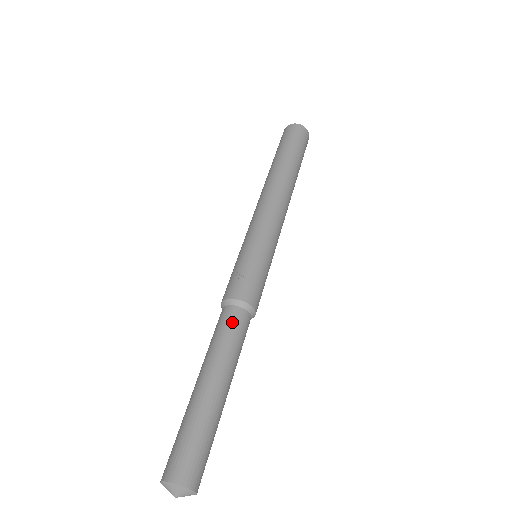
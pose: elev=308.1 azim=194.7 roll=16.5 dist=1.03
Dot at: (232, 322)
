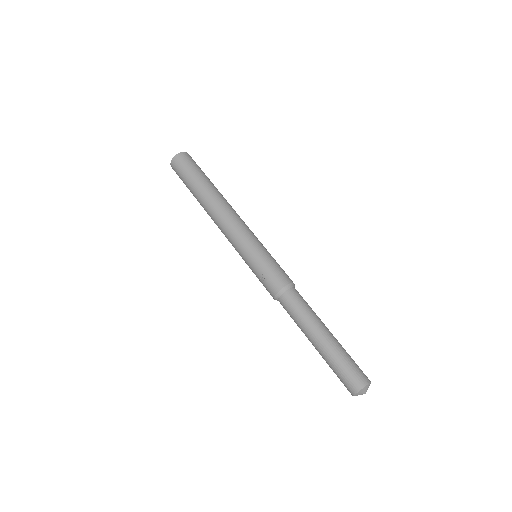
Dot at: (290, 304)
